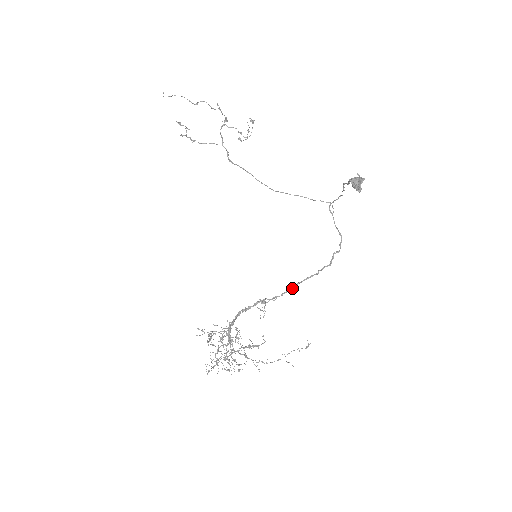
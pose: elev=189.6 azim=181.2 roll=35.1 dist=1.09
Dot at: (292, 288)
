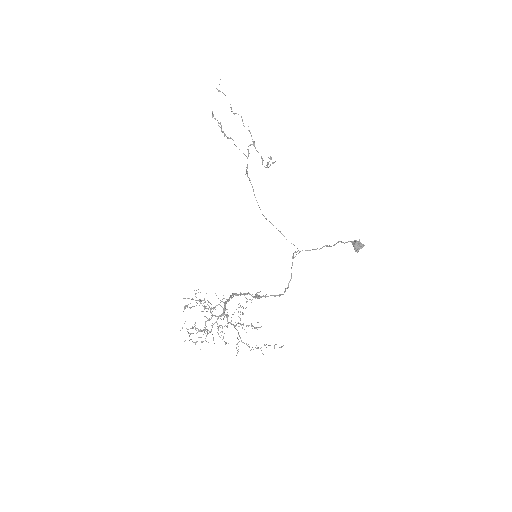
Dot at: (261, 297)
